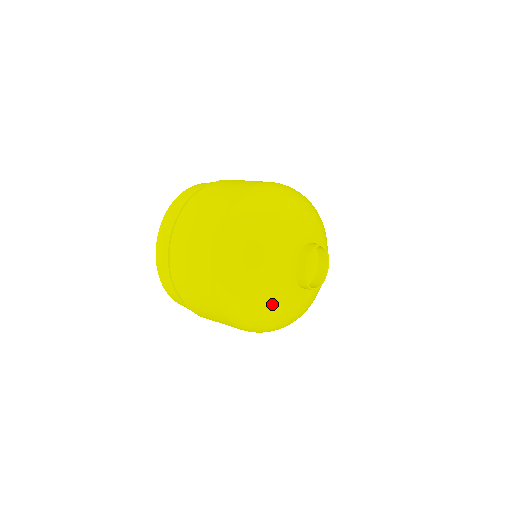
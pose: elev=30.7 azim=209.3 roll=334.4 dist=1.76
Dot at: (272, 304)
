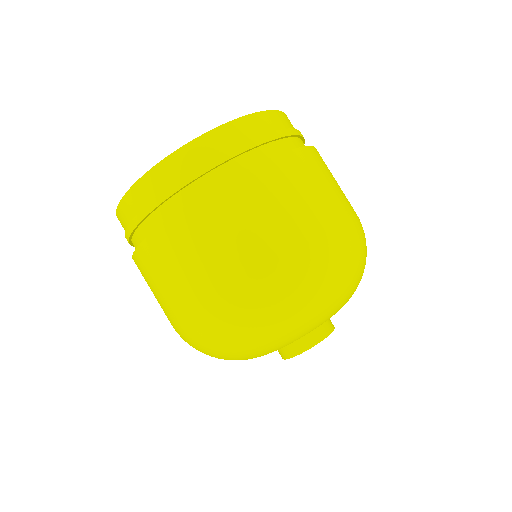
Dot at: occluded
